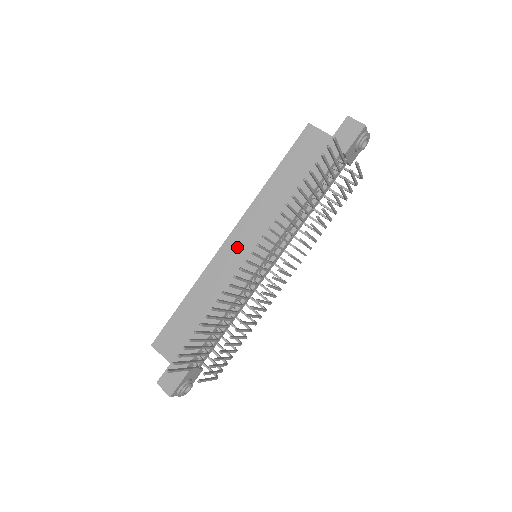
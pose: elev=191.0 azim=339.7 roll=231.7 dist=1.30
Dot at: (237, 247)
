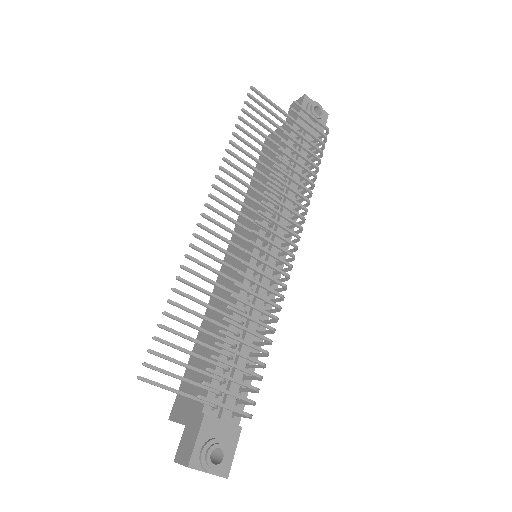
Dot at: occluded
